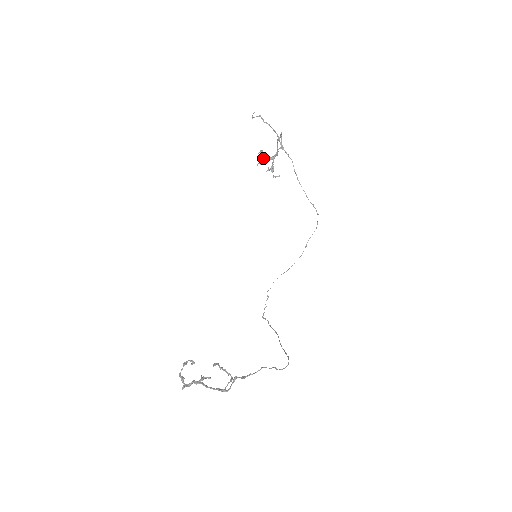
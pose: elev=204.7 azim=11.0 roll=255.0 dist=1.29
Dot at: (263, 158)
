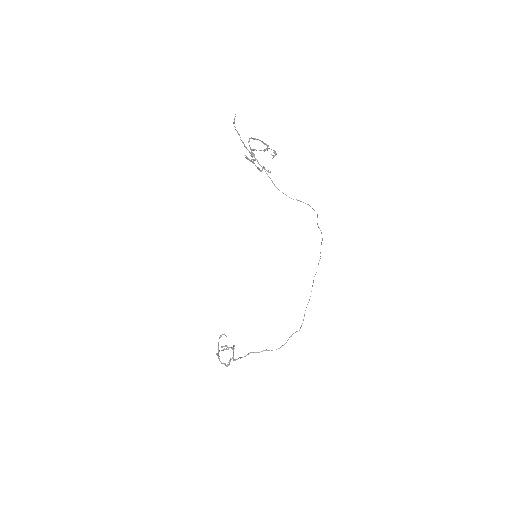
Dot at: (250, 161)
